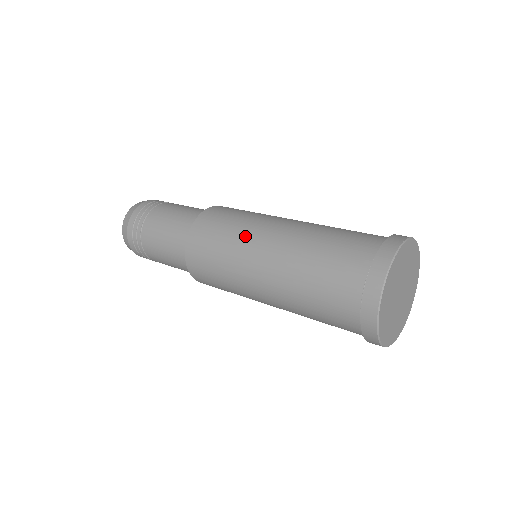
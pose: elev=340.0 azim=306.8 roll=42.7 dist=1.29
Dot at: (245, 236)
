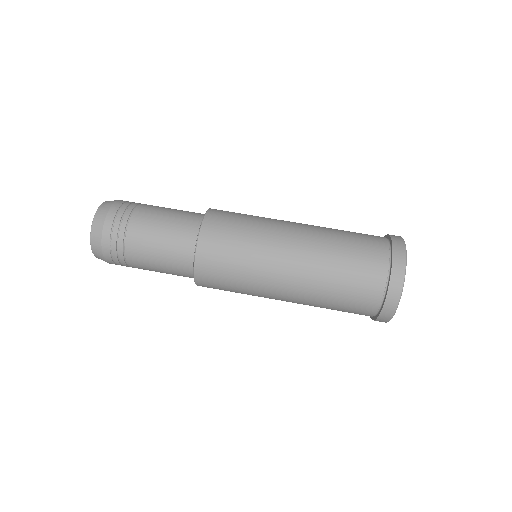
Dot at: (265, 250)
